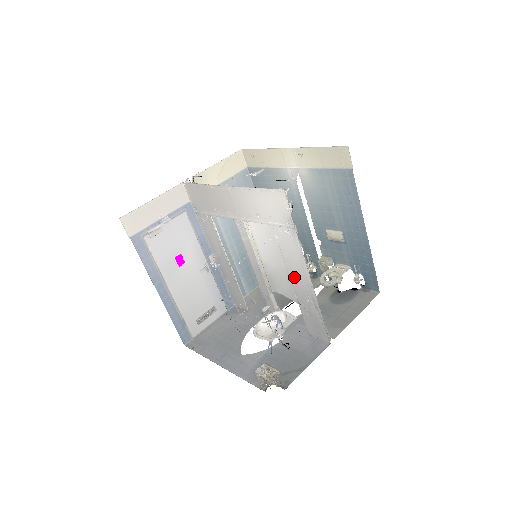
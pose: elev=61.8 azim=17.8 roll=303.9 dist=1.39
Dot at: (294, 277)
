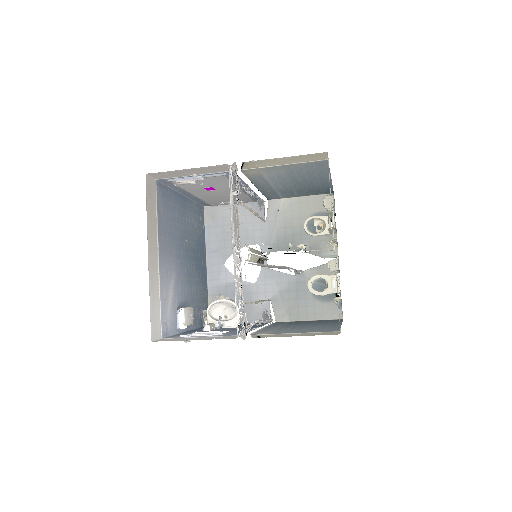
Dot at: occluded
